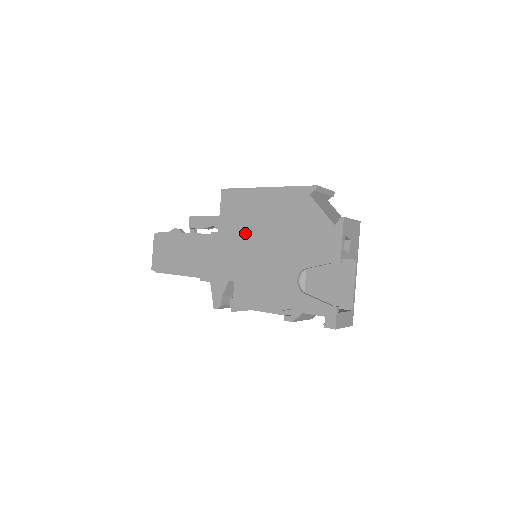
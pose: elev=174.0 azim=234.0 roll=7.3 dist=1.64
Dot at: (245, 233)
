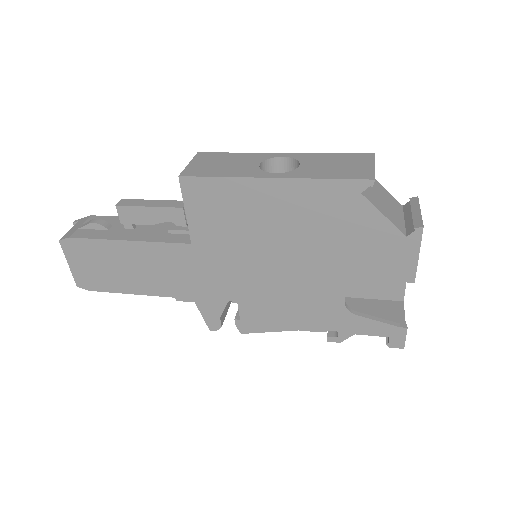
Dot at: (244, 244)
